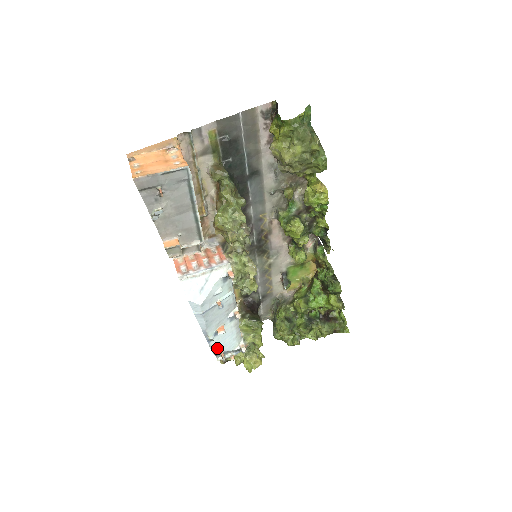
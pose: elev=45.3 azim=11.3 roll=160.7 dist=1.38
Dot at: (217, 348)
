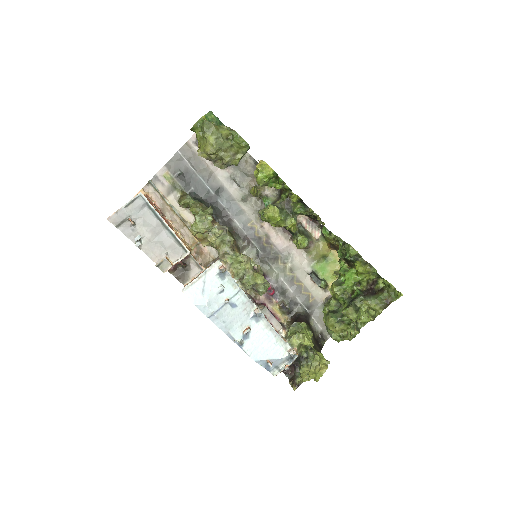
Dot at: (257, 355)
